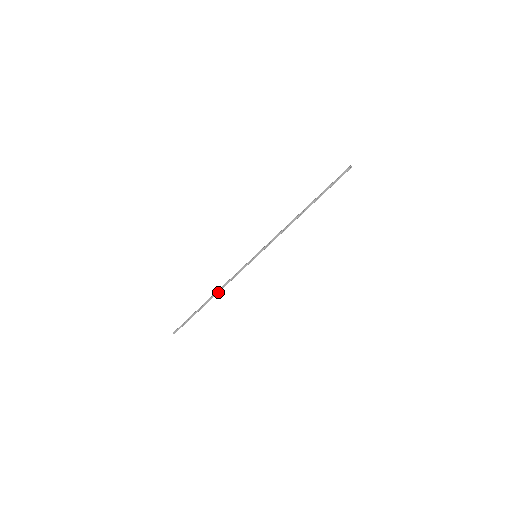
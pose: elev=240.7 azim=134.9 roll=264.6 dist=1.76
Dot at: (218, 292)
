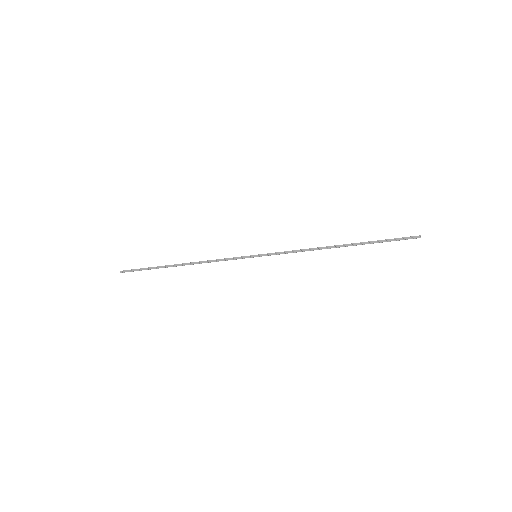
Dot at: (193, 263)
